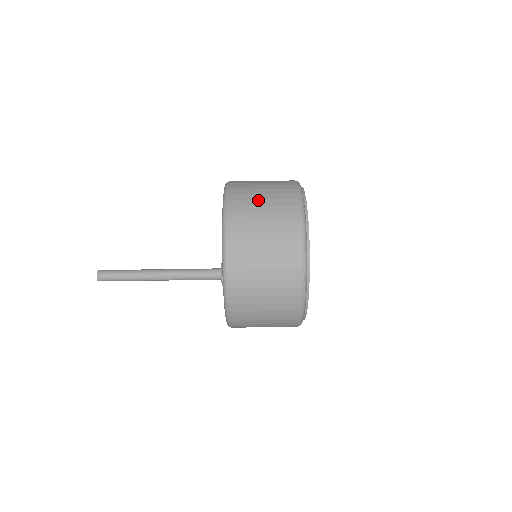
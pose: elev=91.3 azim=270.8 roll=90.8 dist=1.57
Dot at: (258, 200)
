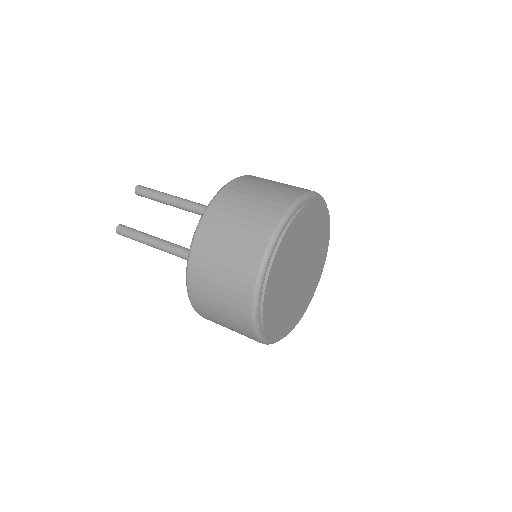
Dot at: occluded
